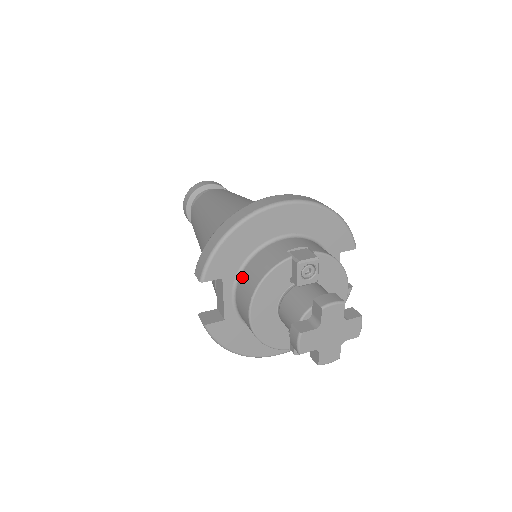
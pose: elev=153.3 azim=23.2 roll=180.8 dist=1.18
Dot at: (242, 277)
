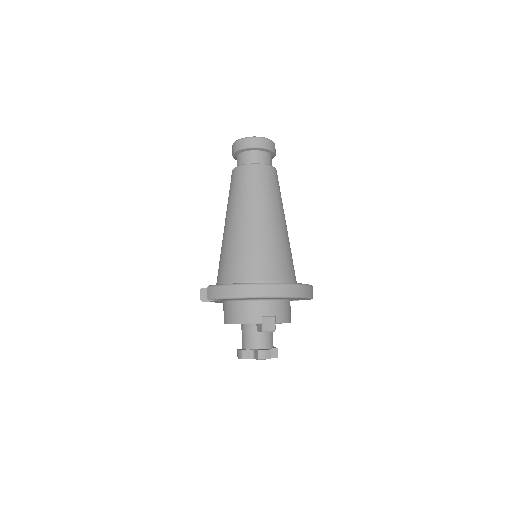
Dot at: (232, 305)
